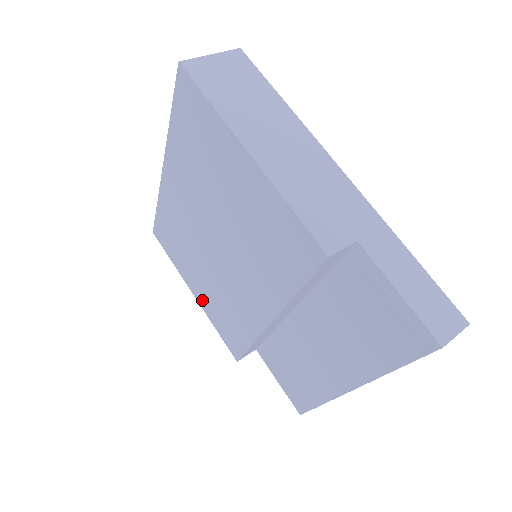
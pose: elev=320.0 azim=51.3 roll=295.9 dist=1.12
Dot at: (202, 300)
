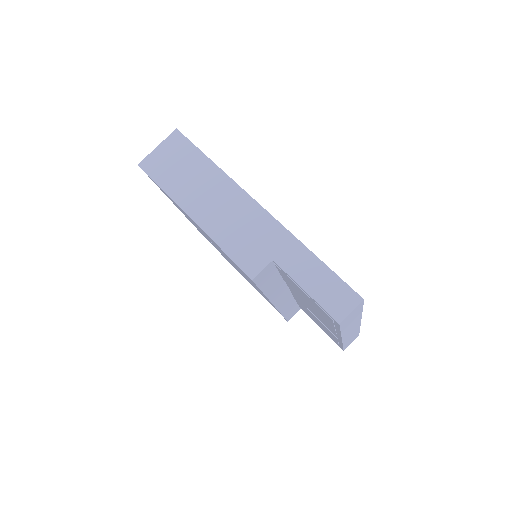
Dot at: occluded
